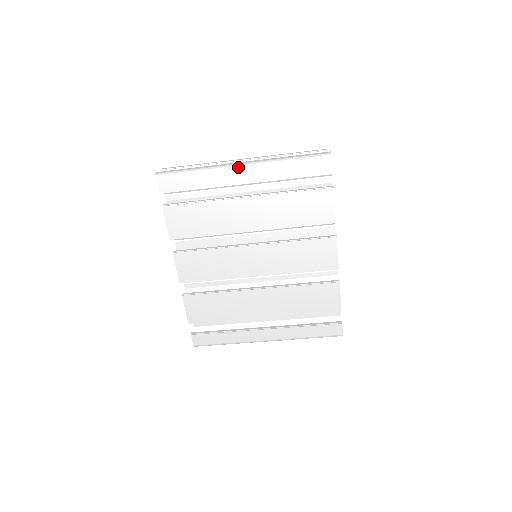
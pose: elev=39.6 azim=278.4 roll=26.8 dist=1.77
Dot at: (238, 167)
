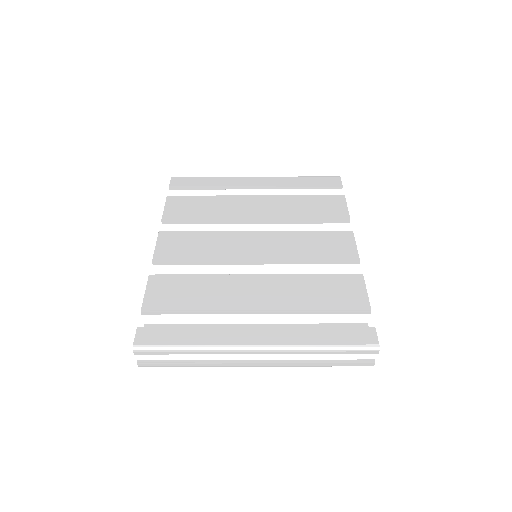
Dot at: (252, 177)
